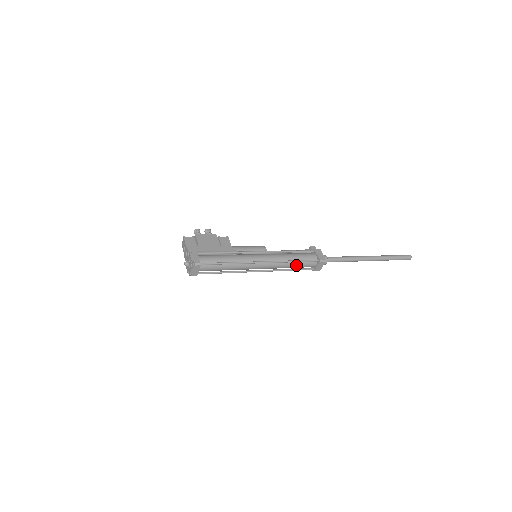
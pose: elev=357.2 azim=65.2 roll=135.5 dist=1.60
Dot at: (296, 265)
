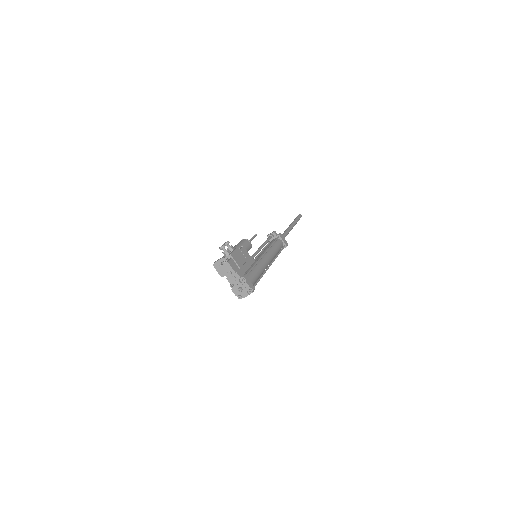
Dot at: occluded
